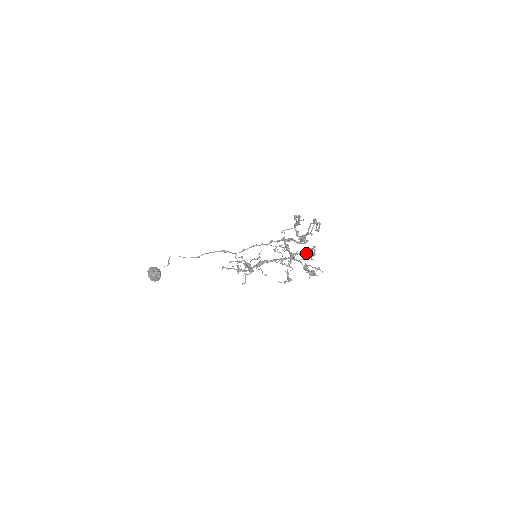
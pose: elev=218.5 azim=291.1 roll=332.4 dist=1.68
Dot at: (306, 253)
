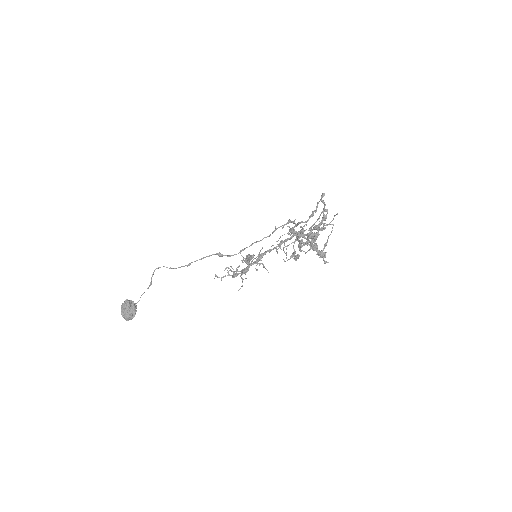
Dot at: (315, 227)
